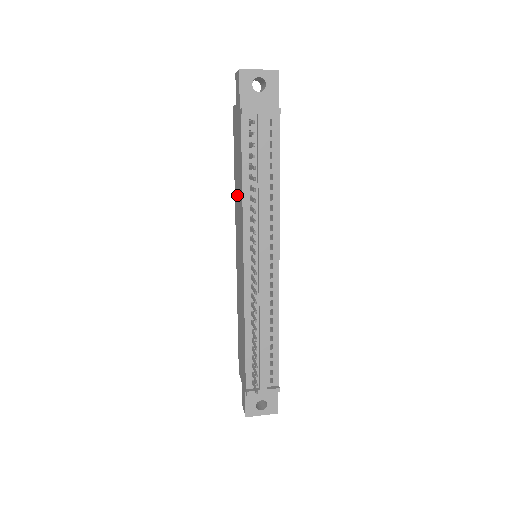
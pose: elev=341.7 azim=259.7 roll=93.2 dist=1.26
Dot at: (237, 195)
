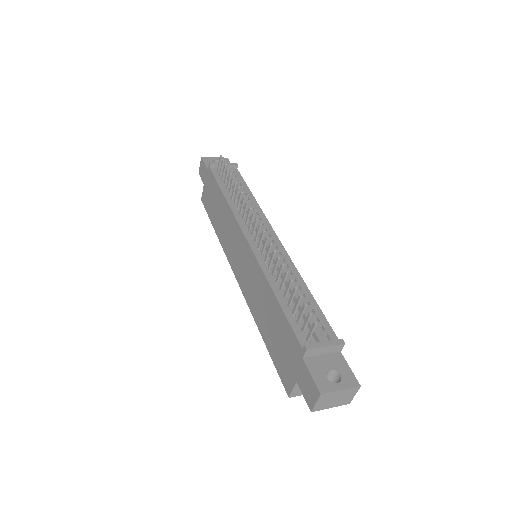
Dot at: (222, 228)
